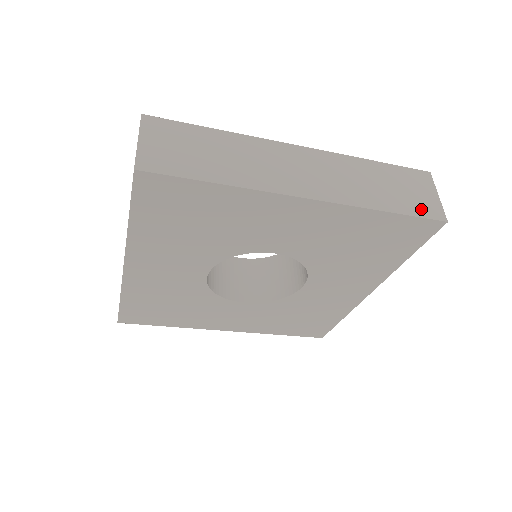
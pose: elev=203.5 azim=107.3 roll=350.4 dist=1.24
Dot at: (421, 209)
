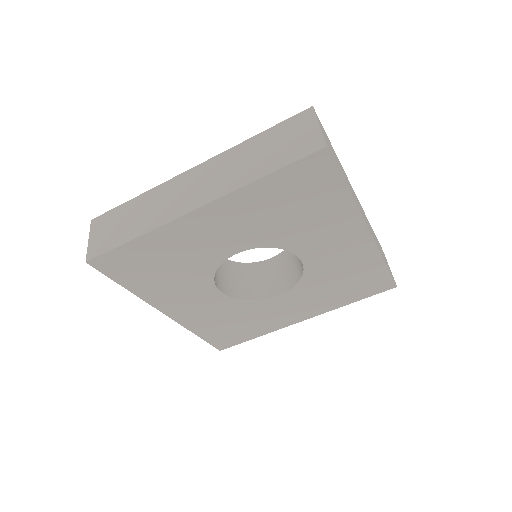
Dot at: (390, 272)
